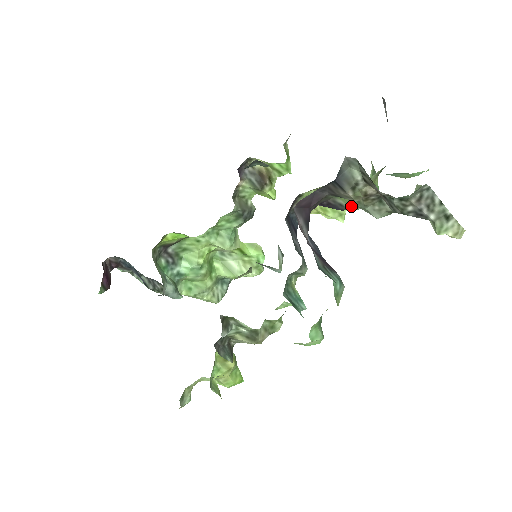
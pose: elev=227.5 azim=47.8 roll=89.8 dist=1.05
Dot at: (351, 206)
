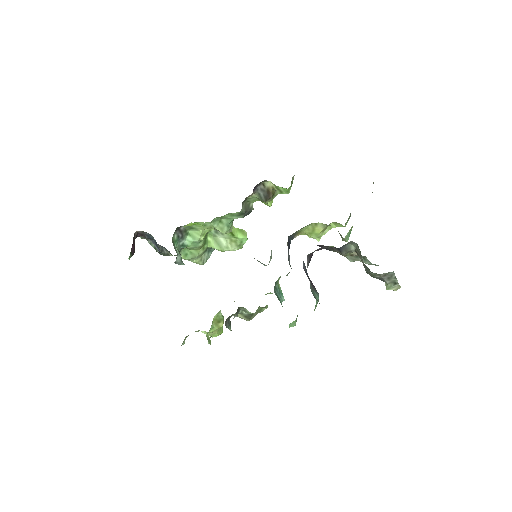
Dot at: occluded
